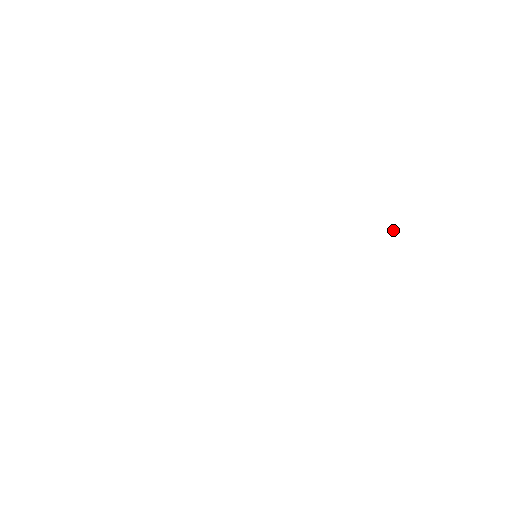
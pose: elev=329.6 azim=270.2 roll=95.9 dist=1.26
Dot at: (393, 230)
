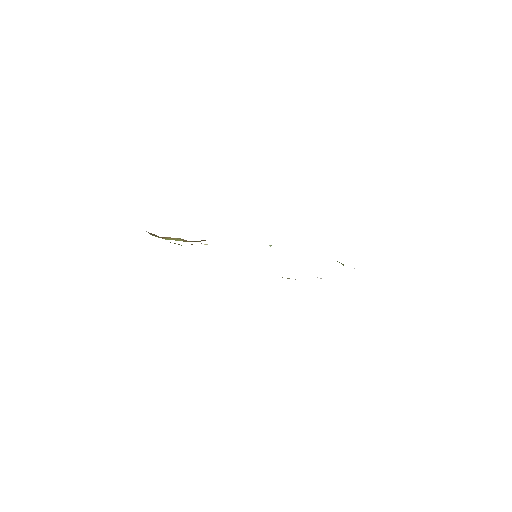
Dot at: occluded
